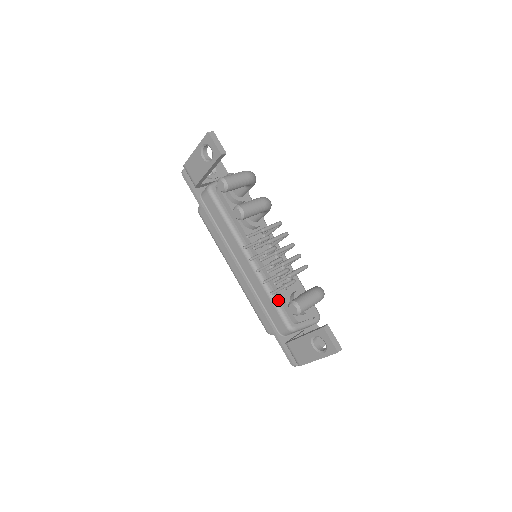
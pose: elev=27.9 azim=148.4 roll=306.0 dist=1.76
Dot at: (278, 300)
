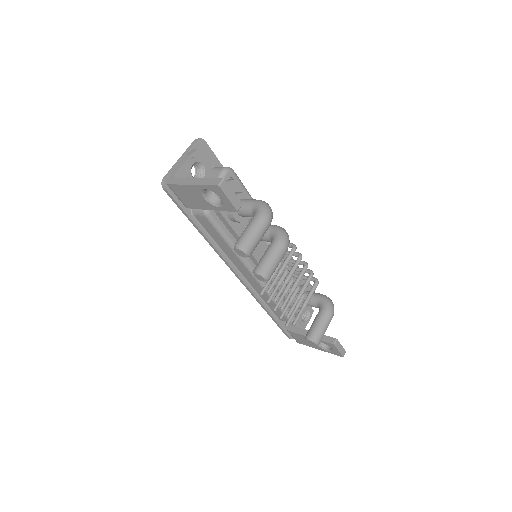
Dot at: occluded
